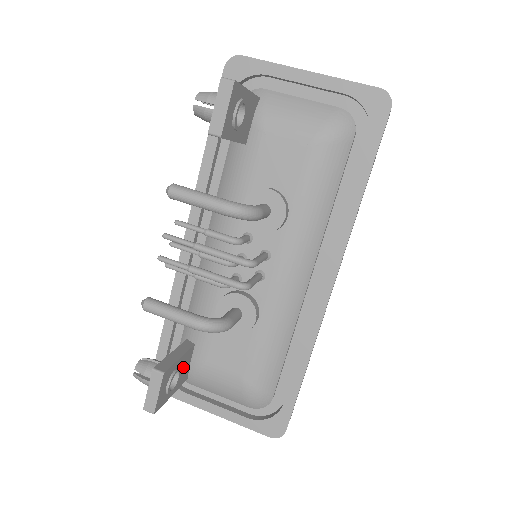
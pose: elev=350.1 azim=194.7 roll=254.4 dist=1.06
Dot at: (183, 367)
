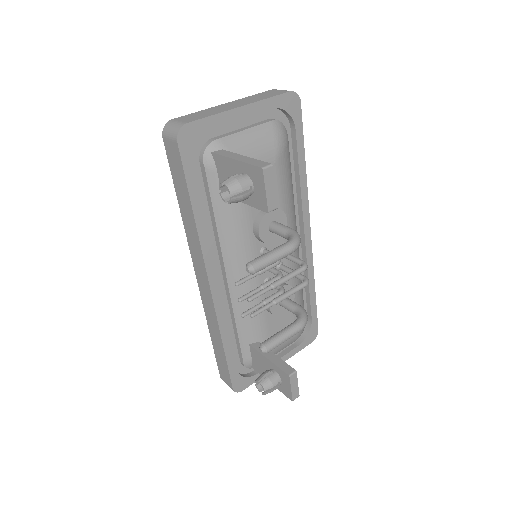
Dot at: occluded
